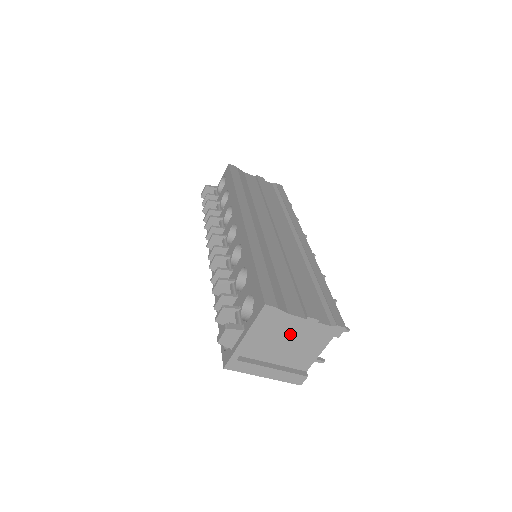
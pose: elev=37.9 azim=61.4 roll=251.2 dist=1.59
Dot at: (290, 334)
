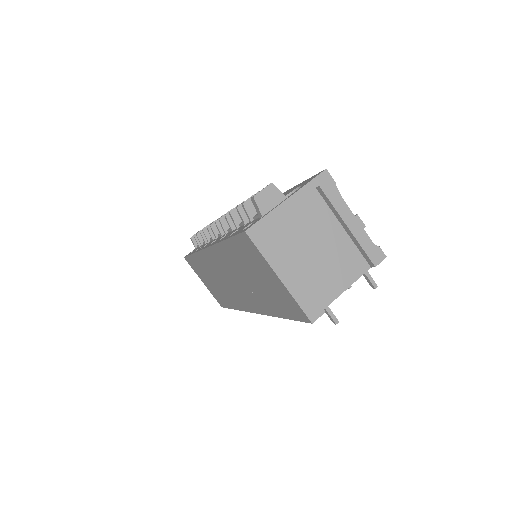
Dot at: (327, 236)
